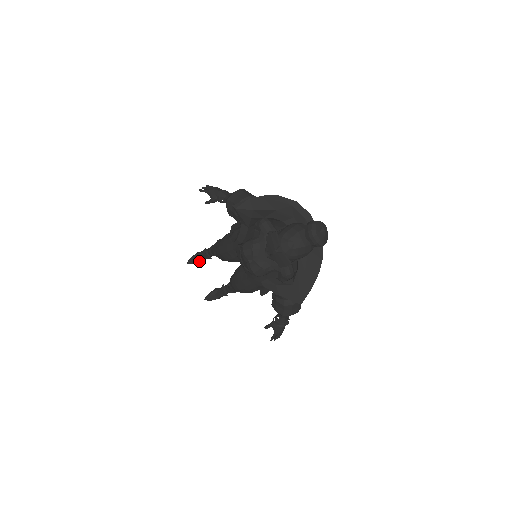
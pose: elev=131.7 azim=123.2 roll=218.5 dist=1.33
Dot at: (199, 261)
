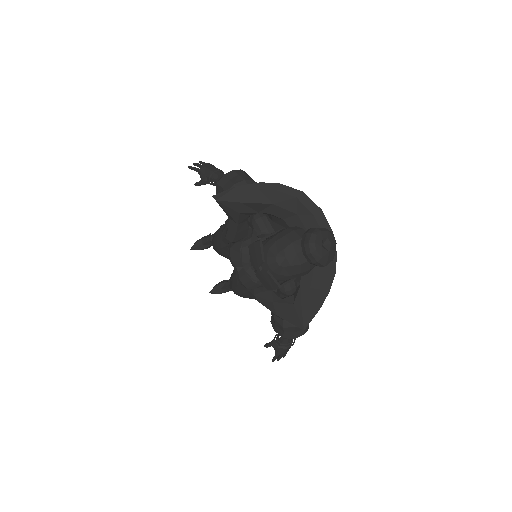
Dot at: (204, 247)
